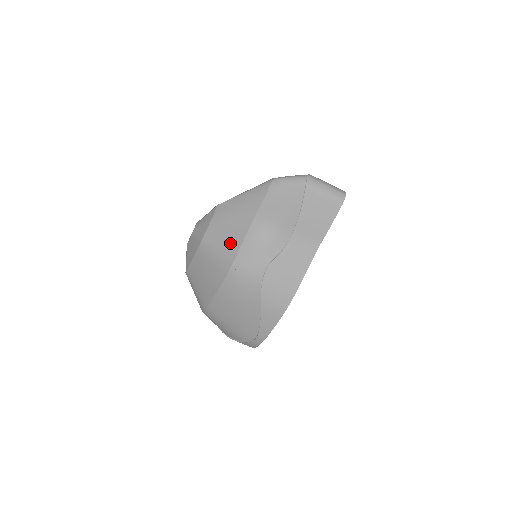
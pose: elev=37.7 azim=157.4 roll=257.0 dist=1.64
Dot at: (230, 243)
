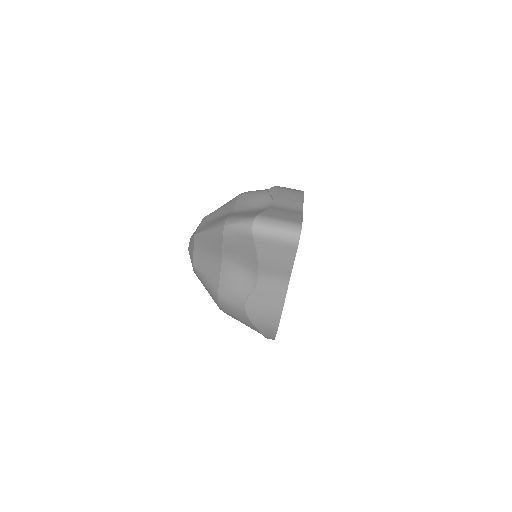
Dot at: (211, 276)
